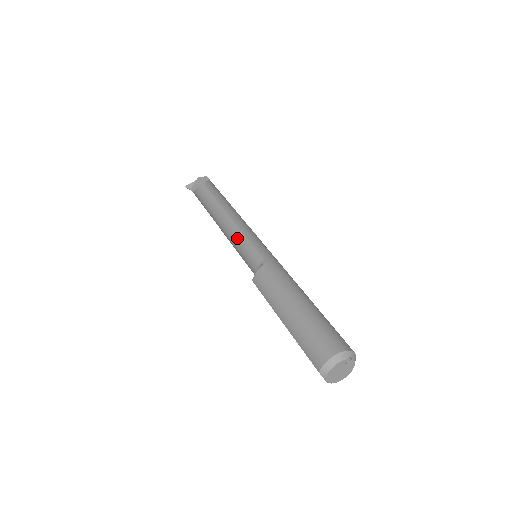
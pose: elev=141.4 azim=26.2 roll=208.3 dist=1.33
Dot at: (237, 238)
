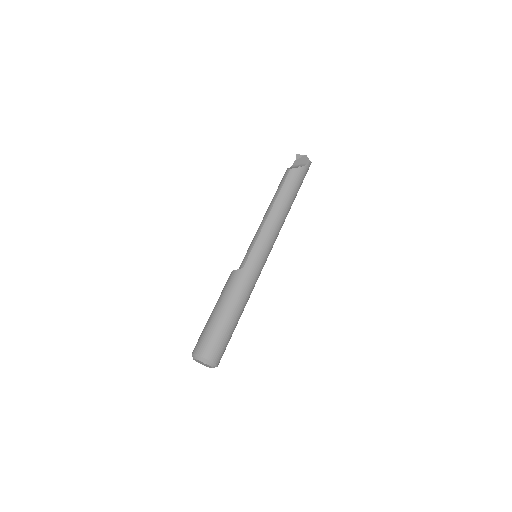
Dot at: (255, 235)
